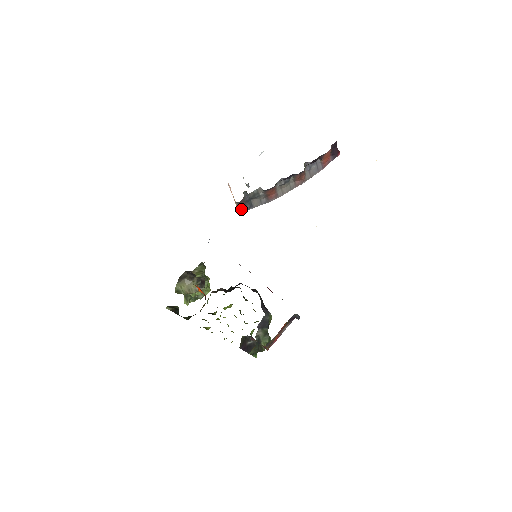
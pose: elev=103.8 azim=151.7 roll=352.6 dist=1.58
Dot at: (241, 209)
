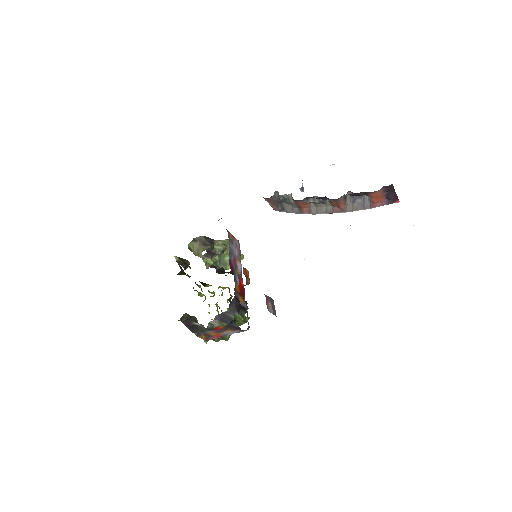
Dot at: (273, 207)
